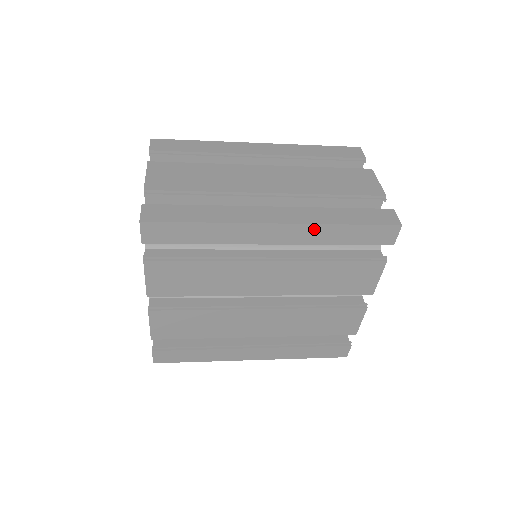
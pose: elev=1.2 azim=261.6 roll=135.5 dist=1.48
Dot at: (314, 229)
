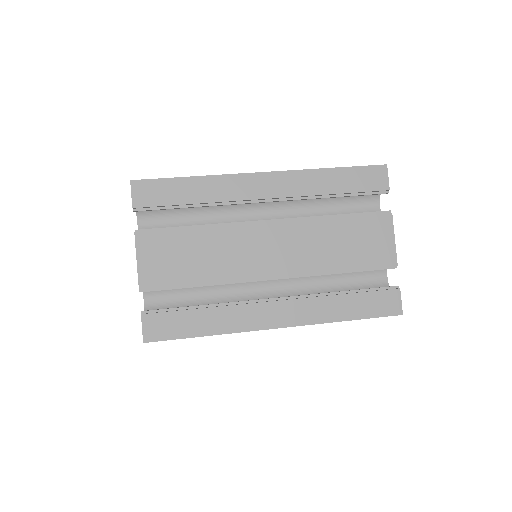
Dot at: (315, 323)
